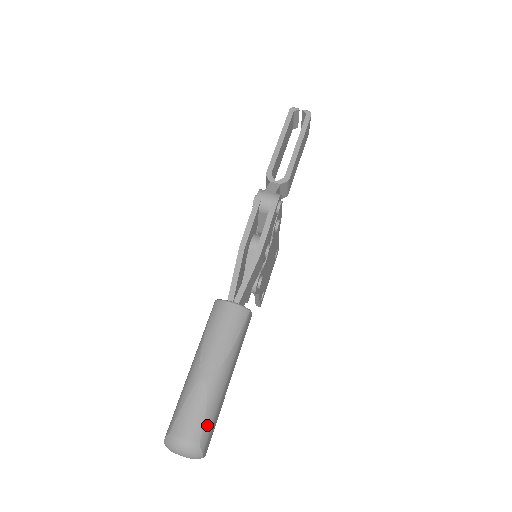
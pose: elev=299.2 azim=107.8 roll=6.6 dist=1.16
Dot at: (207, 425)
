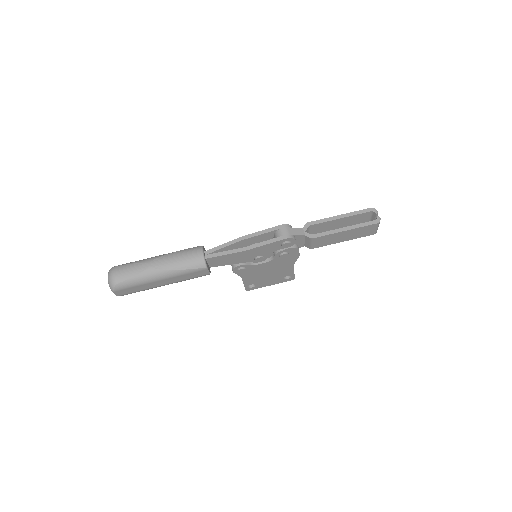
Dot at: (128, 282)
